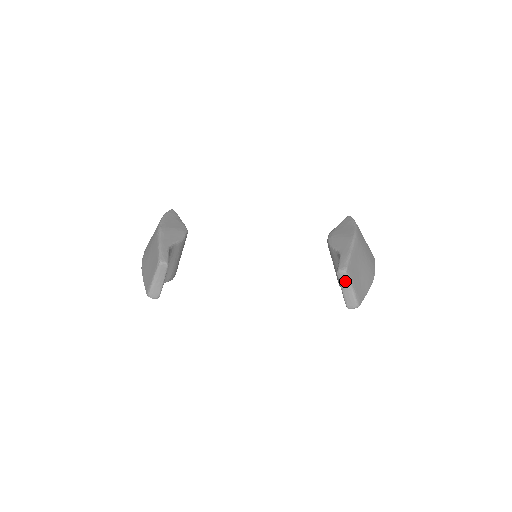
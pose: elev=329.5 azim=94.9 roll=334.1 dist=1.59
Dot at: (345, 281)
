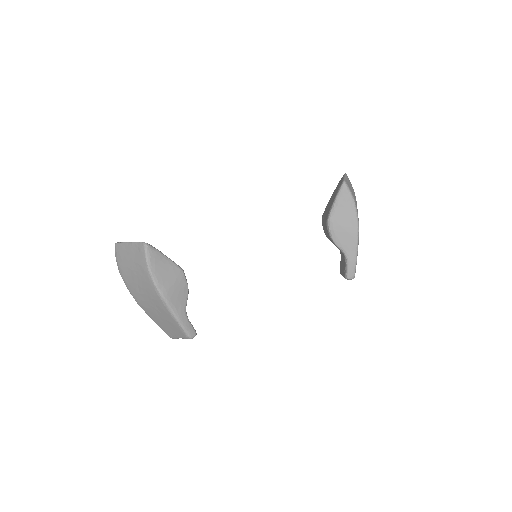
Dot at: occluded
